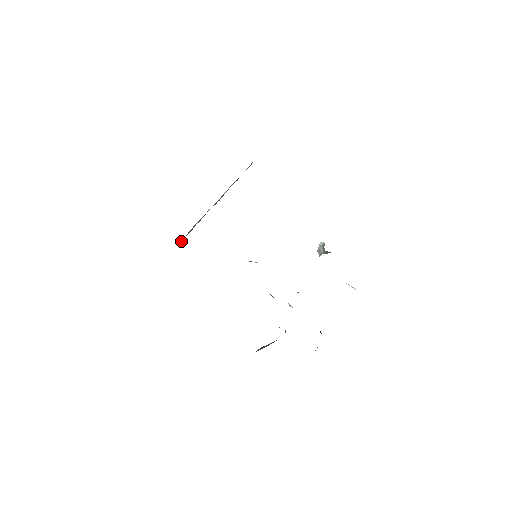
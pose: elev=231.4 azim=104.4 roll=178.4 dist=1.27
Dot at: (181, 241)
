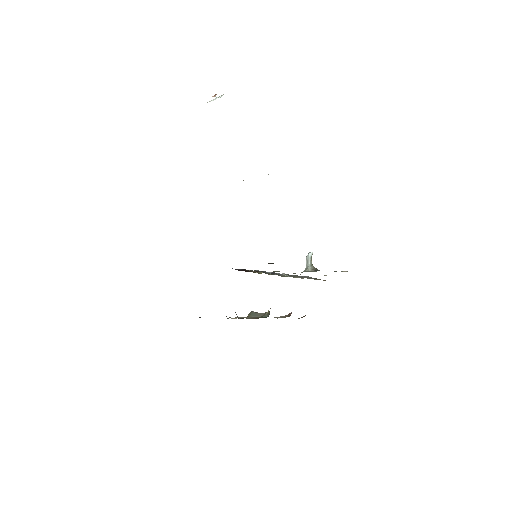
Dot at: occluded
